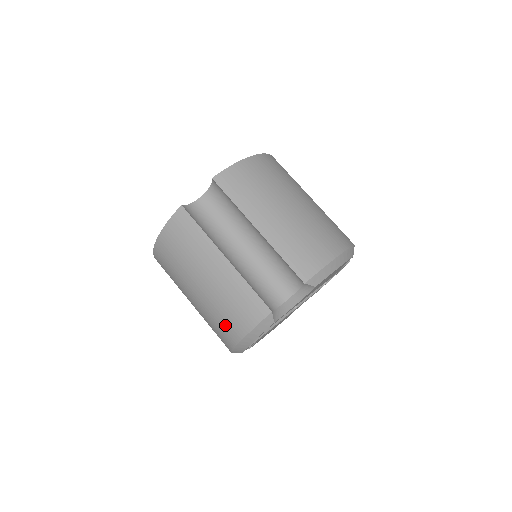
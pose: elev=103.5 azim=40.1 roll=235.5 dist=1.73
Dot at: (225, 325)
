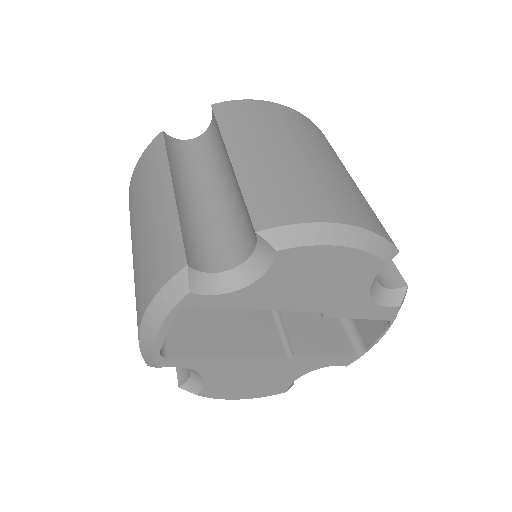
Dot at: (138, 295)
